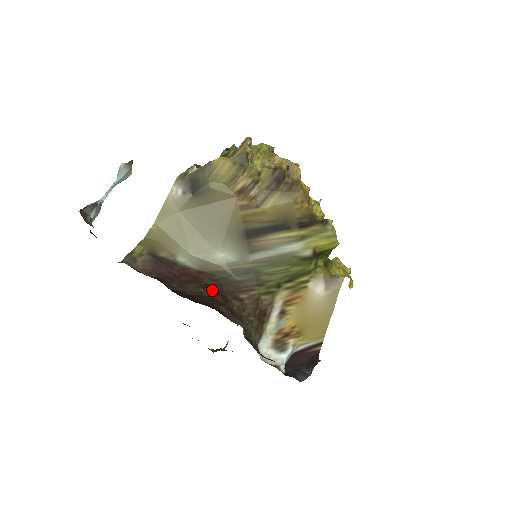
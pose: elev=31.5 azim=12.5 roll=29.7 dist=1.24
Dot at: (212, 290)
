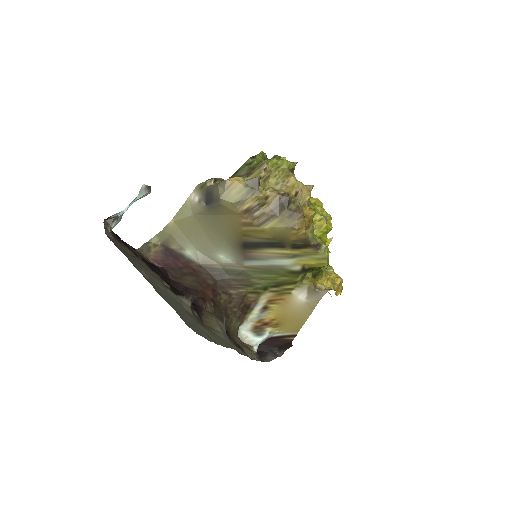
Dot at: (194, 299)
